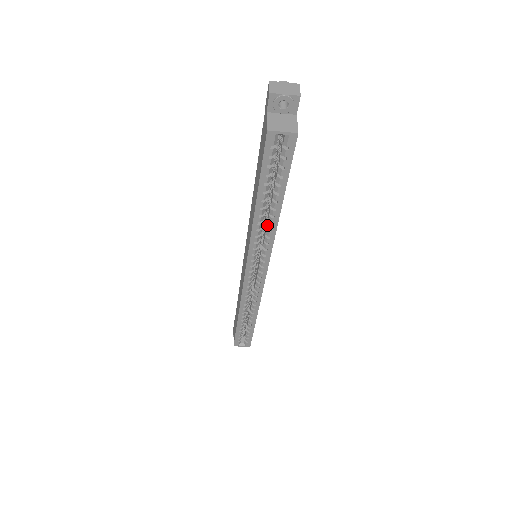
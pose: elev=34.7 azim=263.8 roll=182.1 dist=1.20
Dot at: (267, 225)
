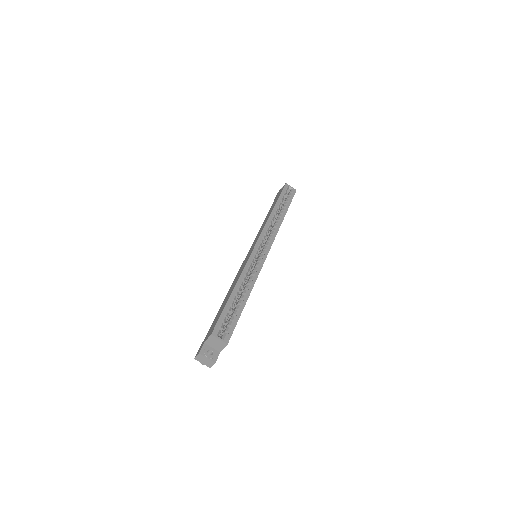
Dot at: (276, 222)
